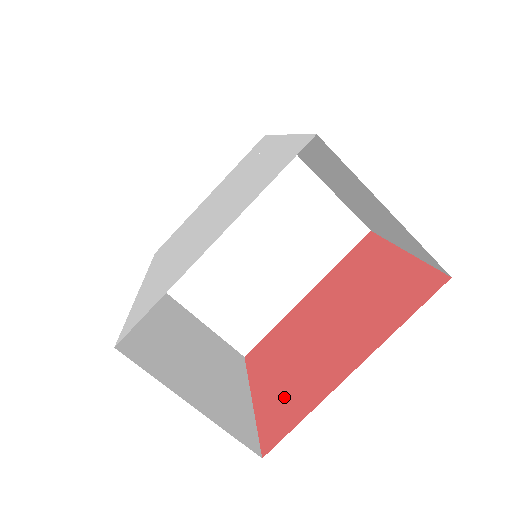
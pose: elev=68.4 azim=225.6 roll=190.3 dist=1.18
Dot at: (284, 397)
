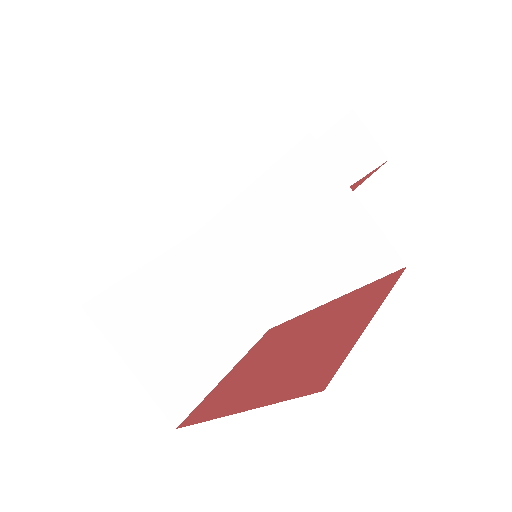
Dot at: (223, 392)
